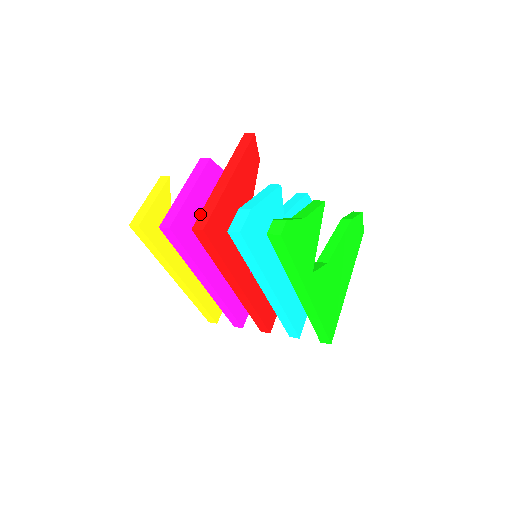
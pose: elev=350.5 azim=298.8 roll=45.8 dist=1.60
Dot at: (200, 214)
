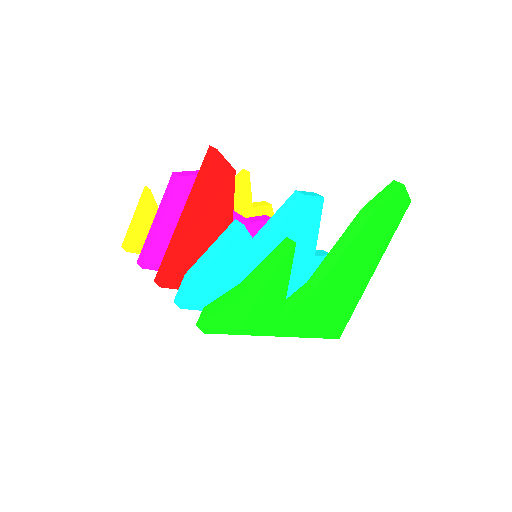
Dot at: (161, 263)
